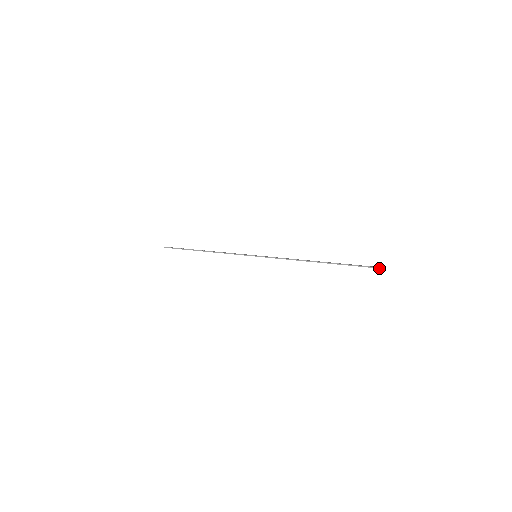
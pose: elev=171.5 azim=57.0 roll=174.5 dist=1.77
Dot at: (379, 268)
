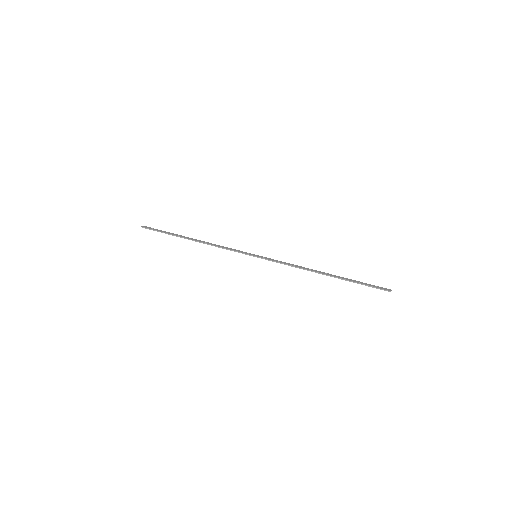
Dot at: occluded
